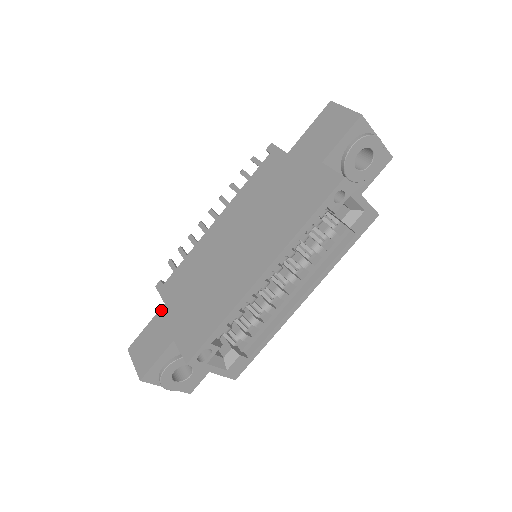
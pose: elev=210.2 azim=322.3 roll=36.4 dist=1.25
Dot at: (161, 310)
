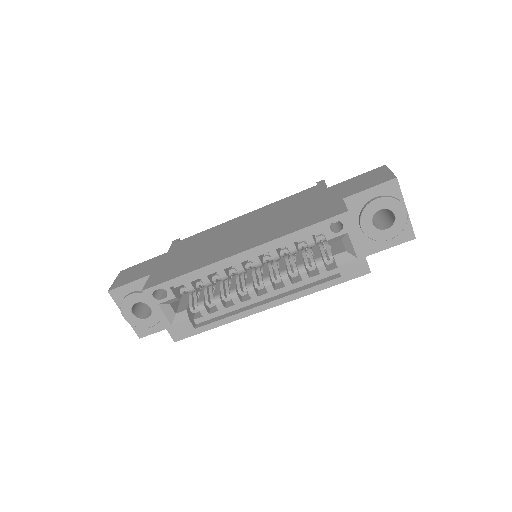
Dot at: (161, 255)
